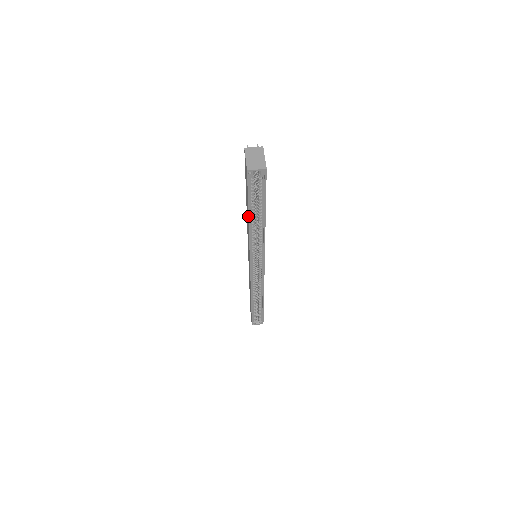
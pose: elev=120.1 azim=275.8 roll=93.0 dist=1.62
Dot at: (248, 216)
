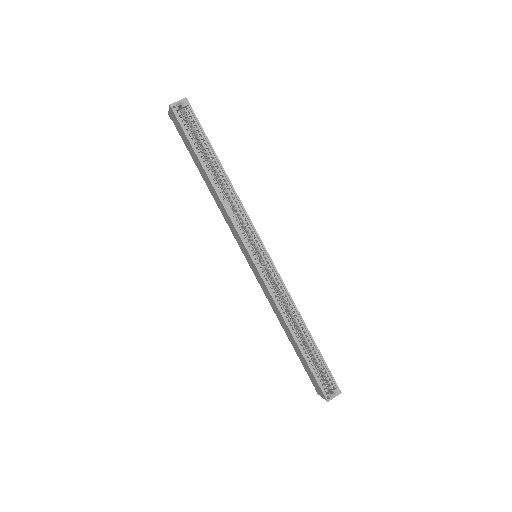
Dot at: (203, 169)
